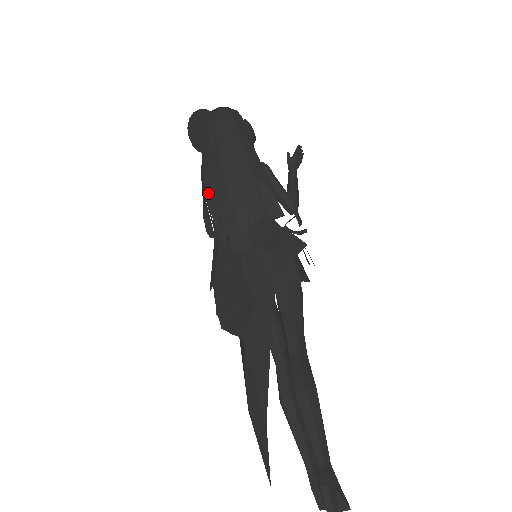
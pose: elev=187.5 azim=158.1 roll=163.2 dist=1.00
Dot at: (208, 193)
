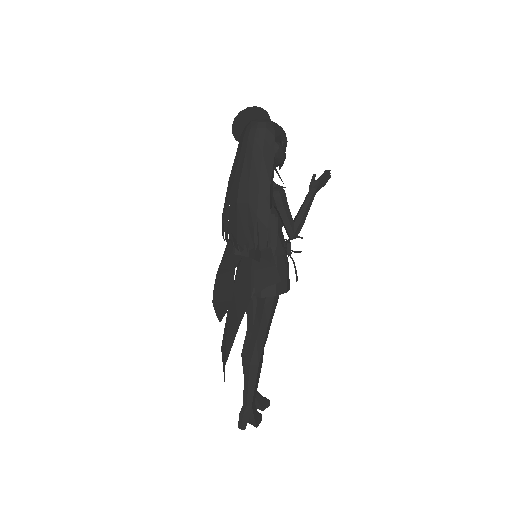
Dot at: (226, 205)
